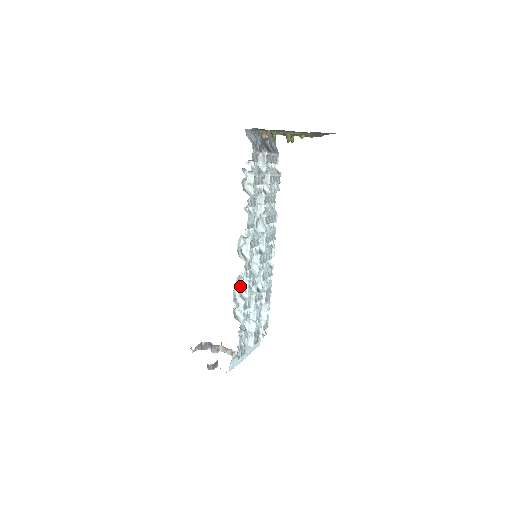
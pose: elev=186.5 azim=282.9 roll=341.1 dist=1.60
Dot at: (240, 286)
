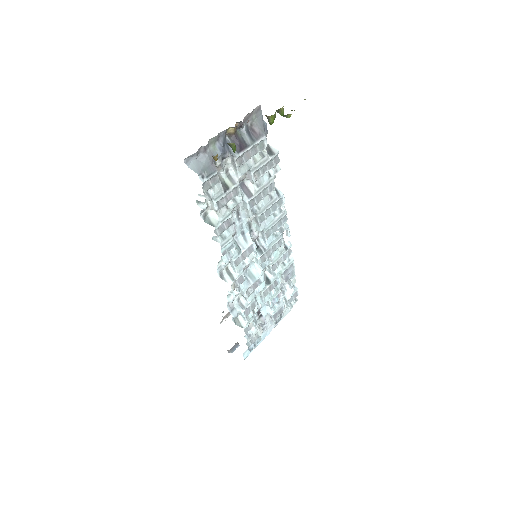
Dot at: (237, 295)
